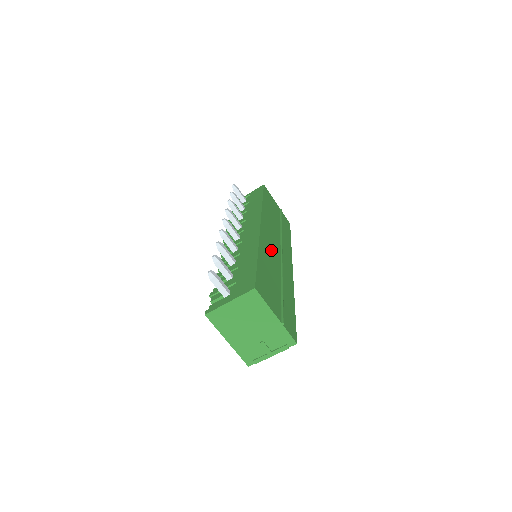
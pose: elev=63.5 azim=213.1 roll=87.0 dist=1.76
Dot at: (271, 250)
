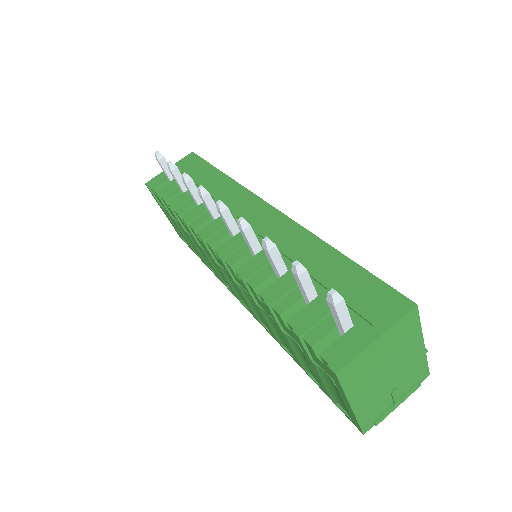
Dot at: occluded
